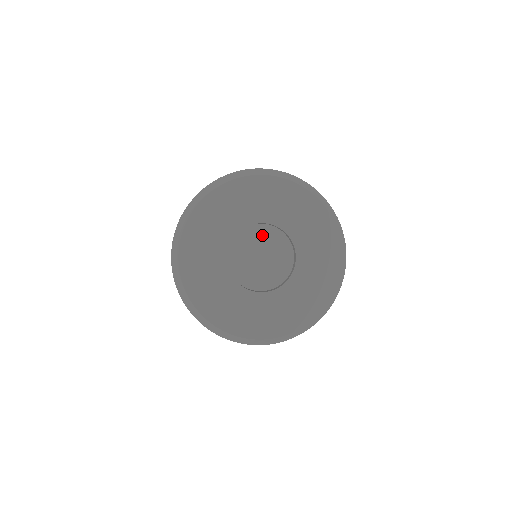
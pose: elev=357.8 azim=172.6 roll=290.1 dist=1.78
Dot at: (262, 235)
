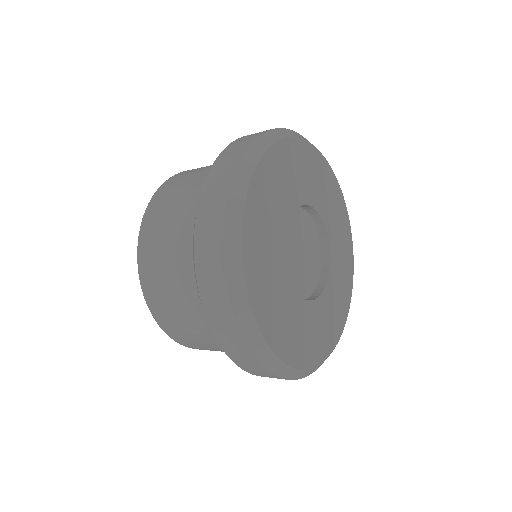
Dot at: (307, 228)
